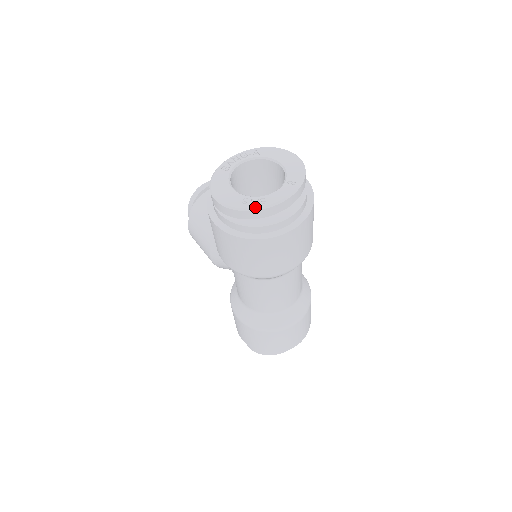
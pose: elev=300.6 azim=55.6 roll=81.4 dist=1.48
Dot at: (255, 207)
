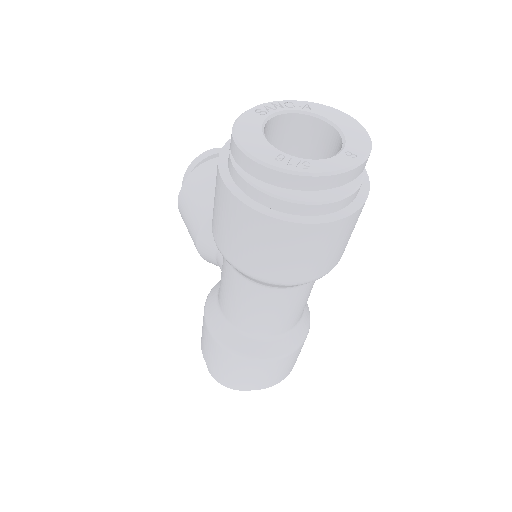
Dot at: (294, 169)
